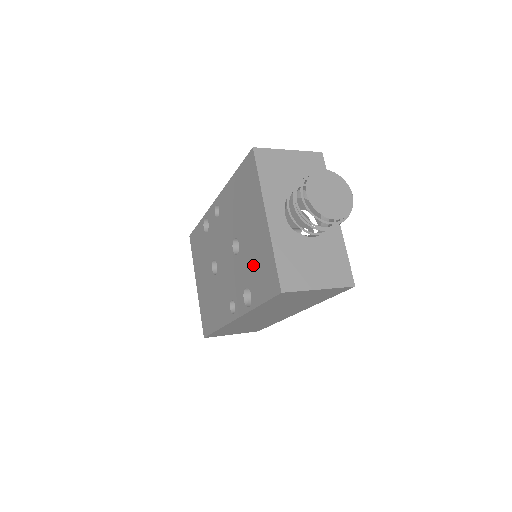
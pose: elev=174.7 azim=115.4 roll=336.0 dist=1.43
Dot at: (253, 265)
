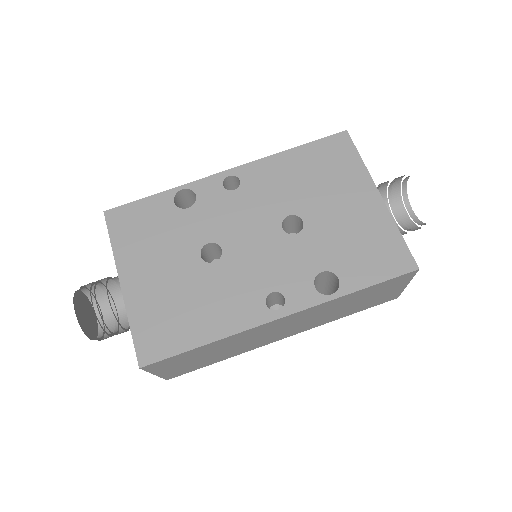
Dot at: (346, 244)
